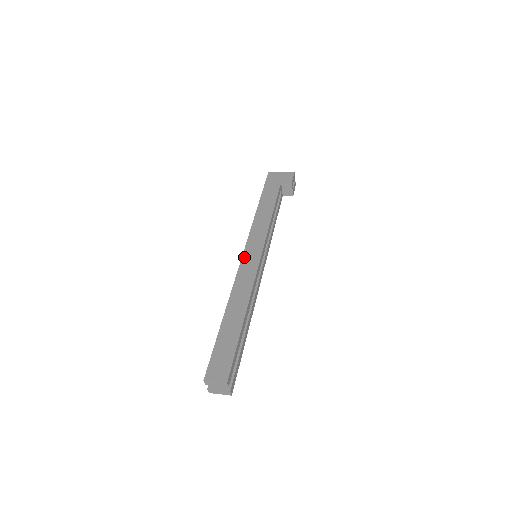
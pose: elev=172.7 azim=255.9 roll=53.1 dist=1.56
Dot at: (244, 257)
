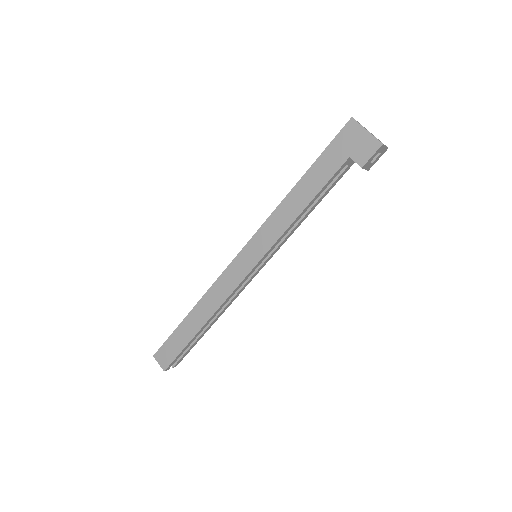
Dot at: (236, 260)
